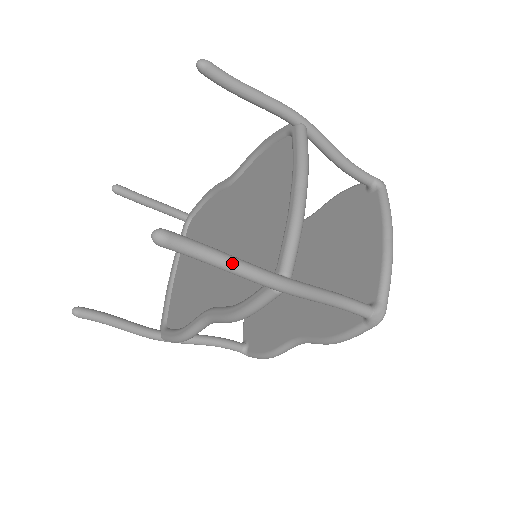
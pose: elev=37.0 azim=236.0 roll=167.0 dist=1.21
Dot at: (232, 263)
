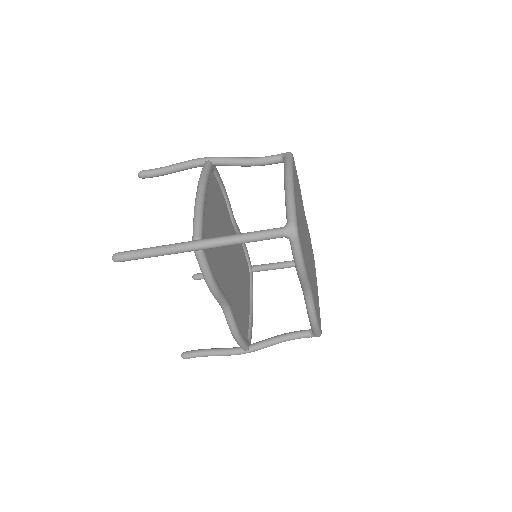
Dot at: (156, 249)
